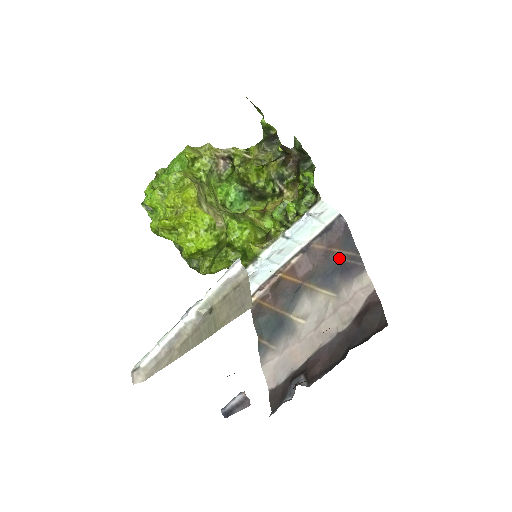
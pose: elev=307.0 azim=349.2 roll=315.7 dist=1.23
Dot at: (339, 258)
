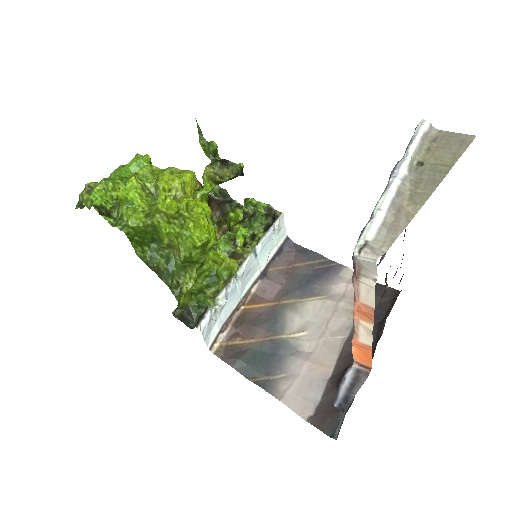
Dot at: (308, 269)
